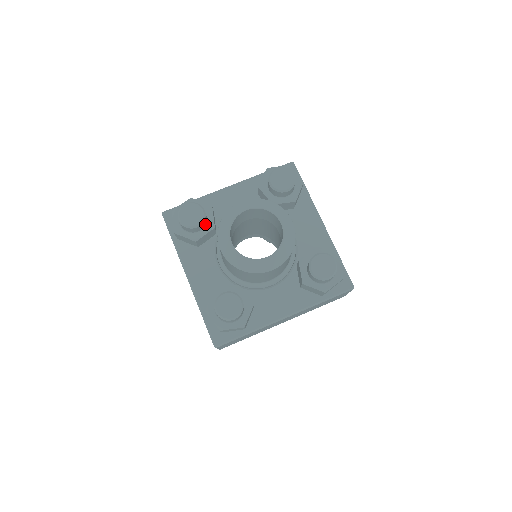
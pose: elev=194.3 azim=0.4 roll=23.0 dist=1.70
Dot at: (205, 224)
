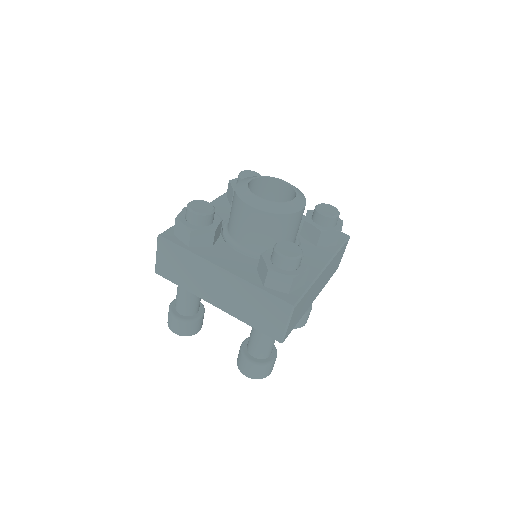
Dot at: occluded
